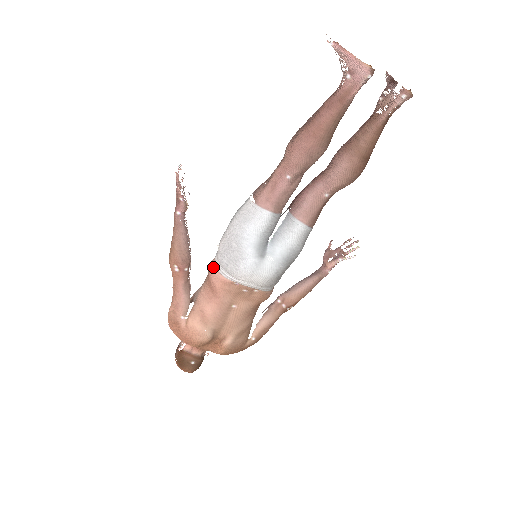
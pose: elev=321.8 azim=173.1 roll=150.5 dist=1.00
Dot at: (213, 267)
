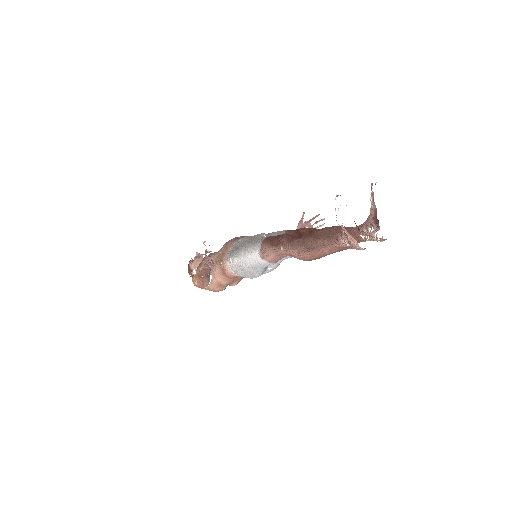
Dot at: (227, 270)
